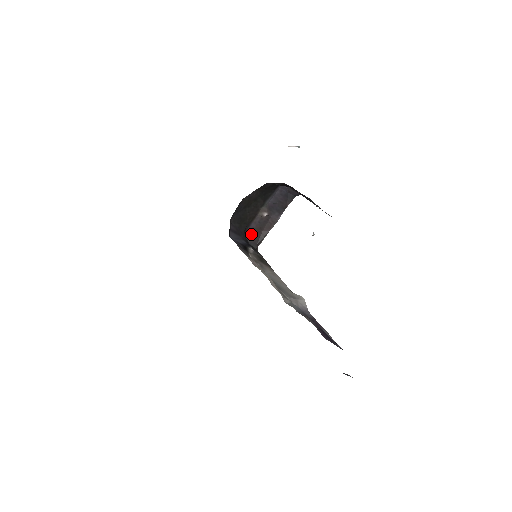
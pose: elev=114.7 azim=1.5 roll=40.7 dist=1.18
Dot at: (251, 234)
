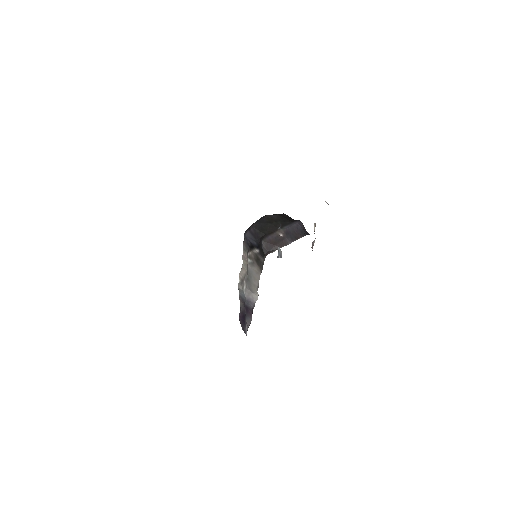
Dot at: (267, 243)
